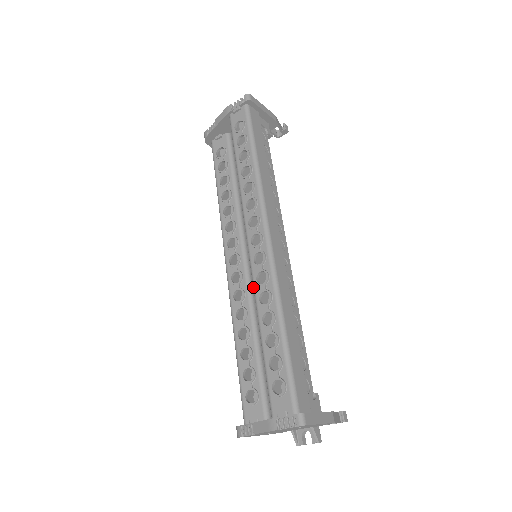
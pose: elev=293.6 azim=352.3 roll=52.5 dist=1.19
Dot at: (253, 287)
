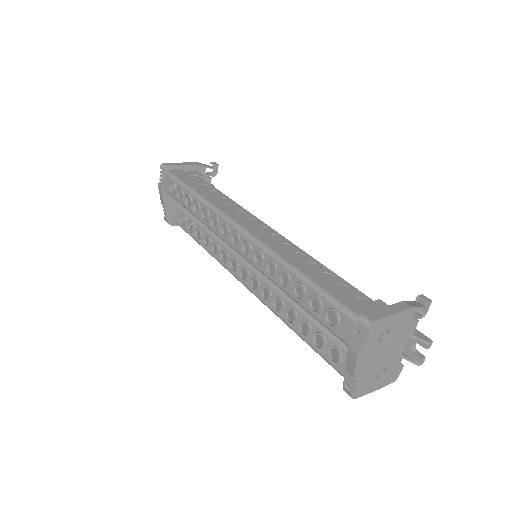
Dot at: occluded
